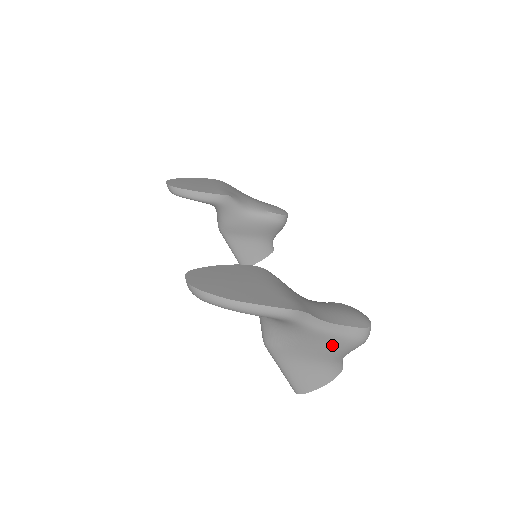
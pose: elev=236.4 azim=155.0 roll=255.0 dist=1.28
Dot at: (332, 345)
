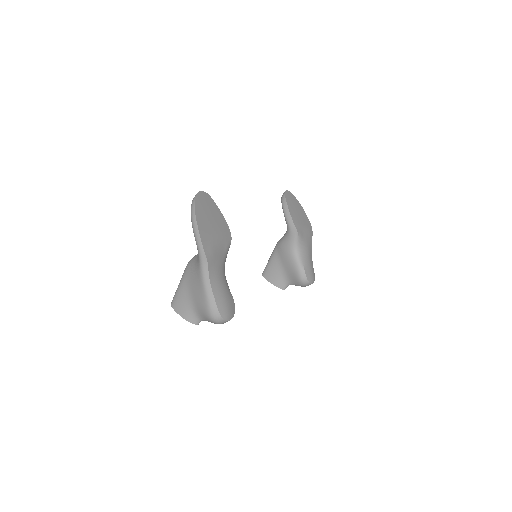
Dot at: (201, 297)
